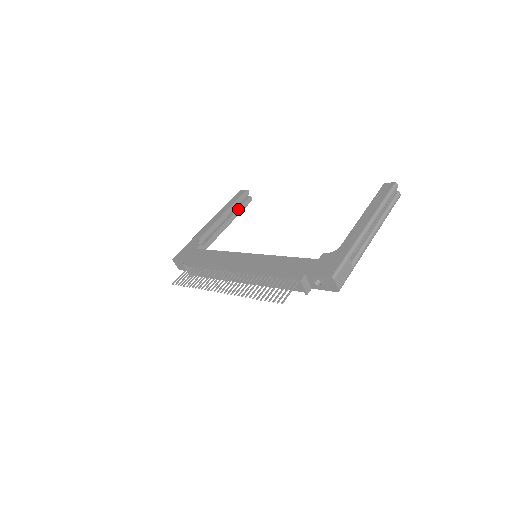
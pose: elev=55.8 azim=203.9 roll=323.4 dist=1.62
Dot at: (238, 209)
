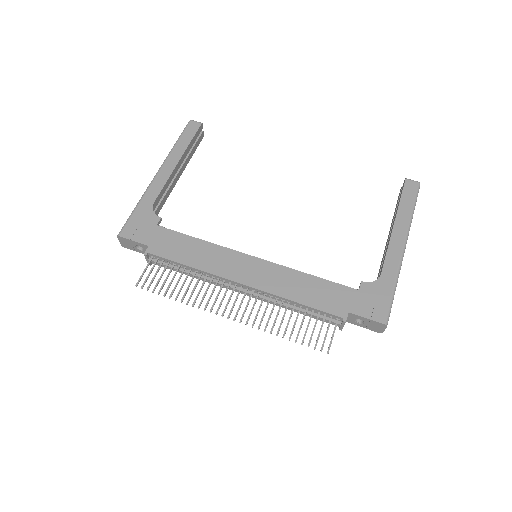
Dot at: (191, 152)
